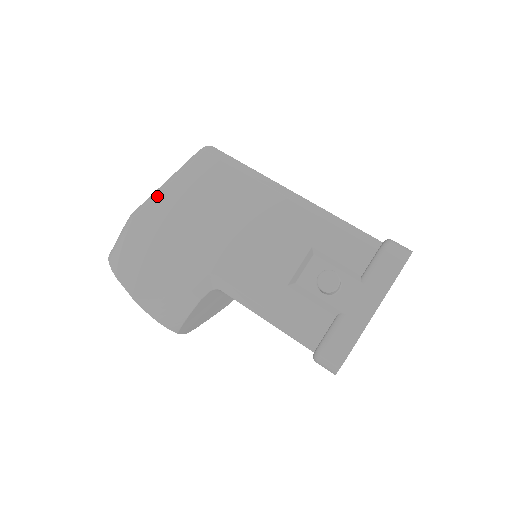
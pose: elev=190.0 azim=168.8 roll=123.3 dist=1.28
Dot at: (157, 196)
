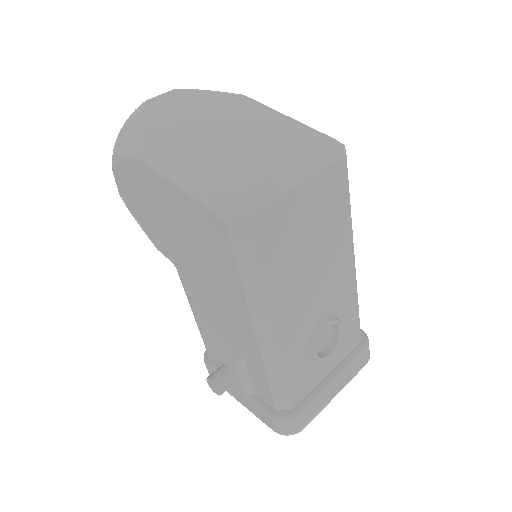
Dot at: (162, 177)
